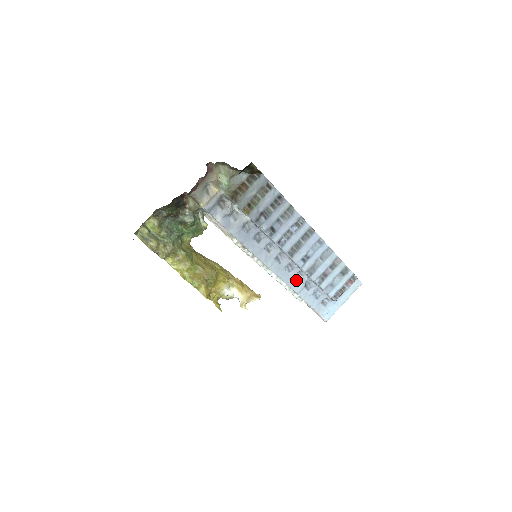
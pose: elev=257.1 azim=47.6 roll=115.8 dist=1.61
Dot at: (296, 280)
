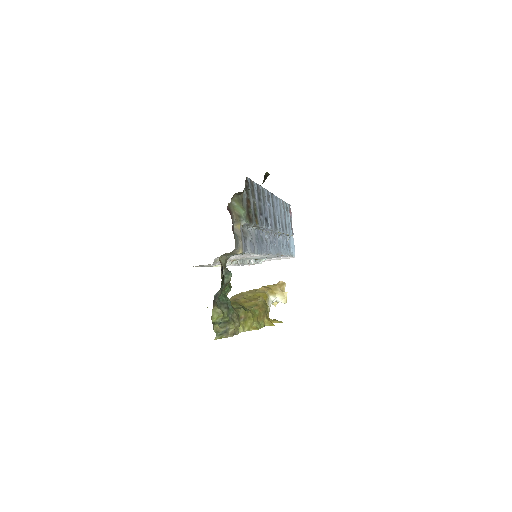
Dot at: (279, 246)
